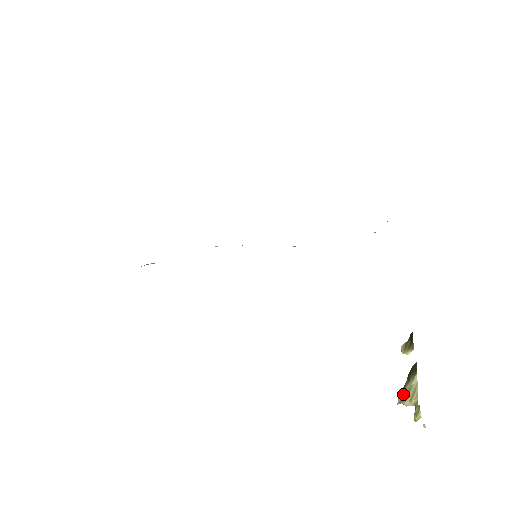
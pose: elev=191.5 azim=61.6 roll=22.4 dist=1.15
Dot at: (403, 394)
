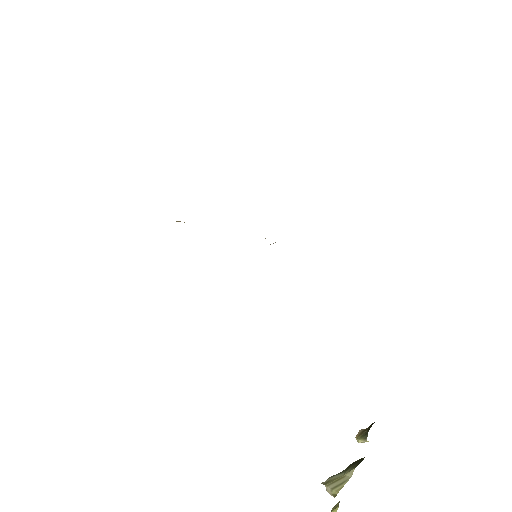
Dot at: (333, 478)
